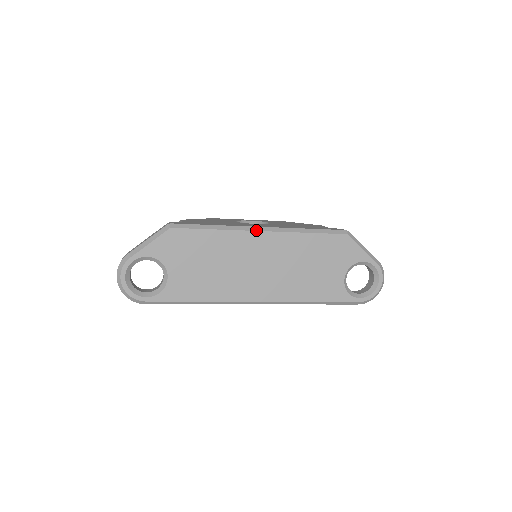
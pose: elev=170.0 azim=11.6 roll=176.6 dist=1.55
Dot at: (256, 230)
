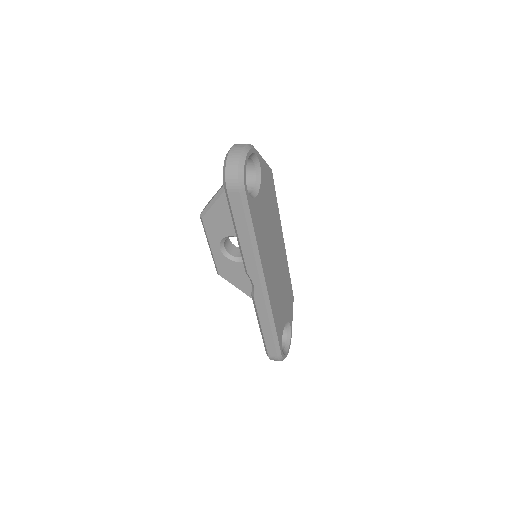
Dot at: occluded
